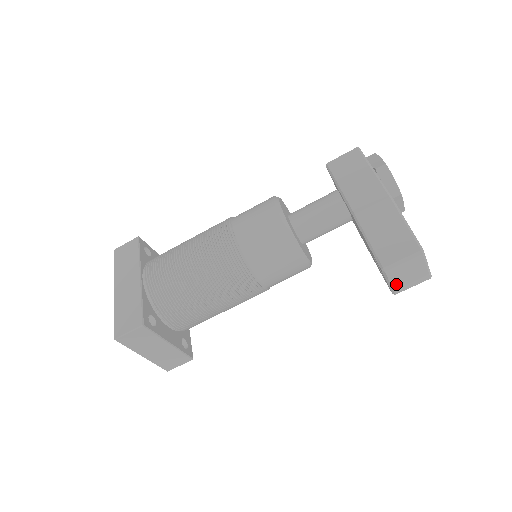
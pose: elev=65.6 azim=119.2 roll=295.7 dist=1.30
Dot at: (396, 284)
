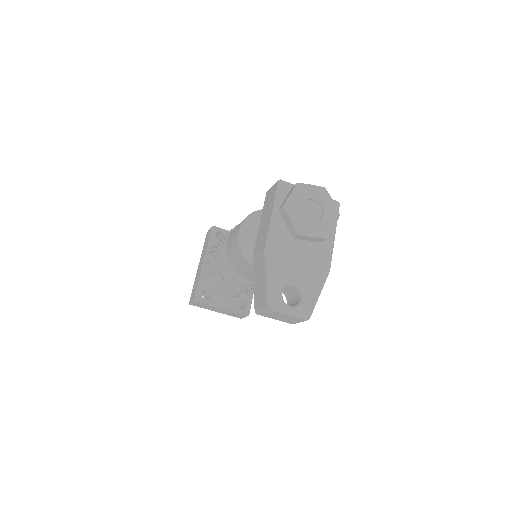
Dot at: (281, 320)
